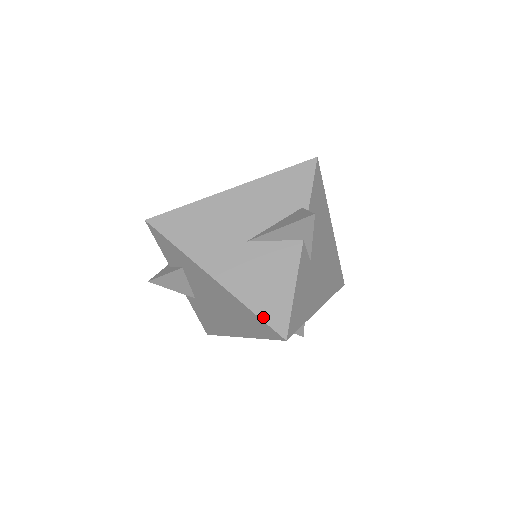
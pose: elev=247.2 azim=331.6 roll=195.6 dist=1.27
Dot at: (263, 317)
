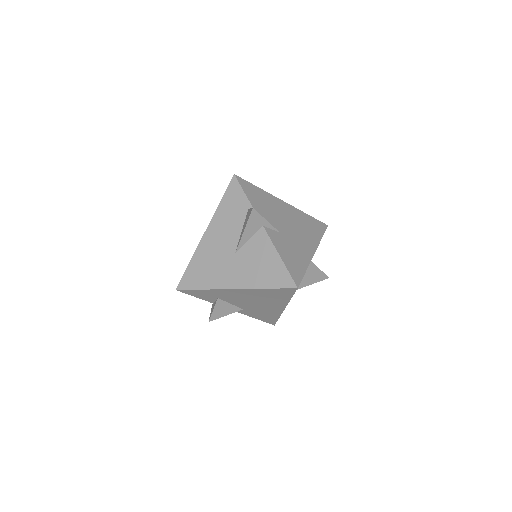
Dot at: (276, 286)
